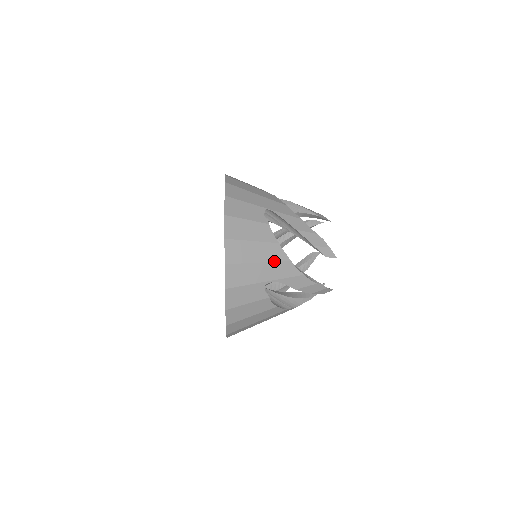
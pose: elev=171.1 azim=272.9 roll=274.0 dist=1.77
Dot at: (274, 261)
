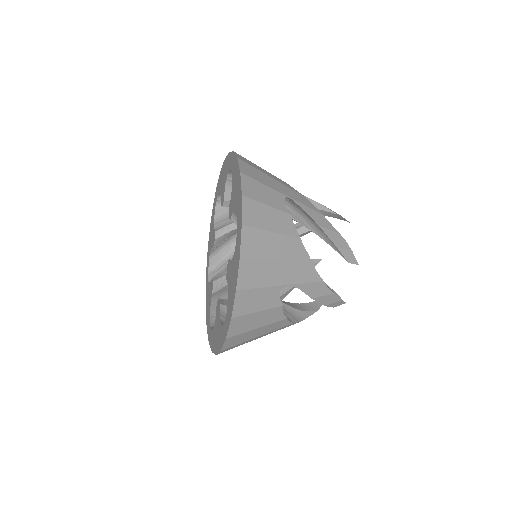
Dot at: (295, 260)
